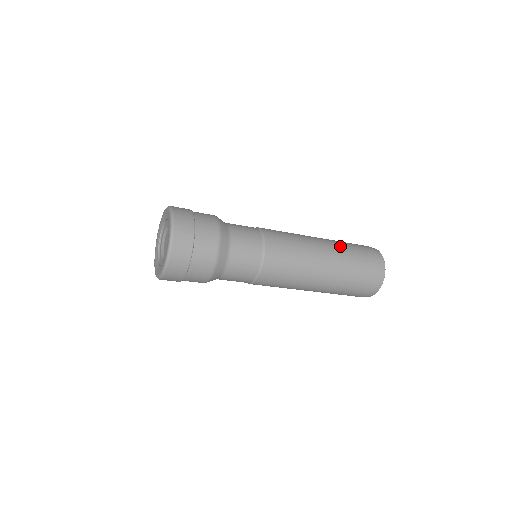
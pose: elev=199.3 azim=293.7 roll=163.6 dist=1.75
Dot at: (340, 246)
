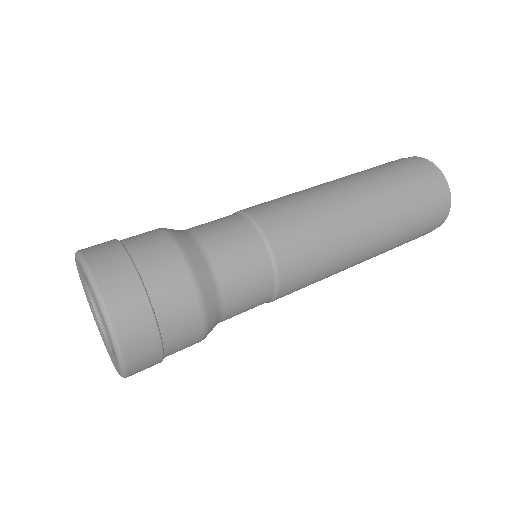
Dot at: (392, 210)
